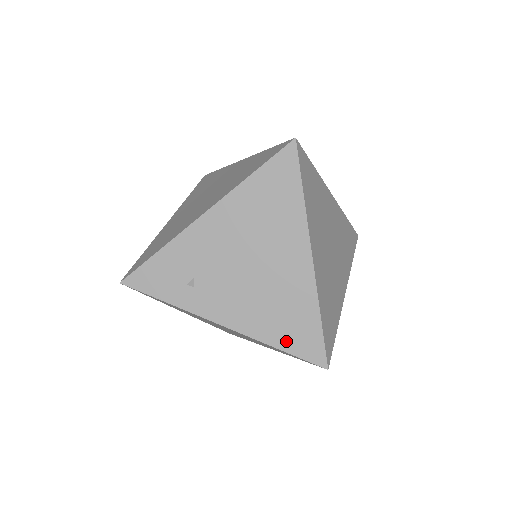
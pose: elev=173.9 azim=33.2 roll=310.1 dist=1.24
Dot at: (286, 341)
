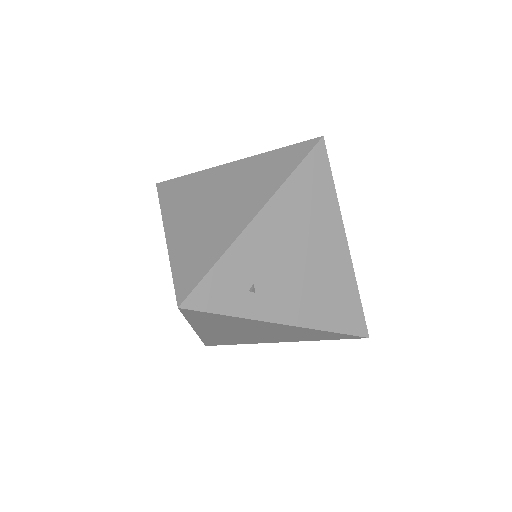
Dot at: (337, 323)
